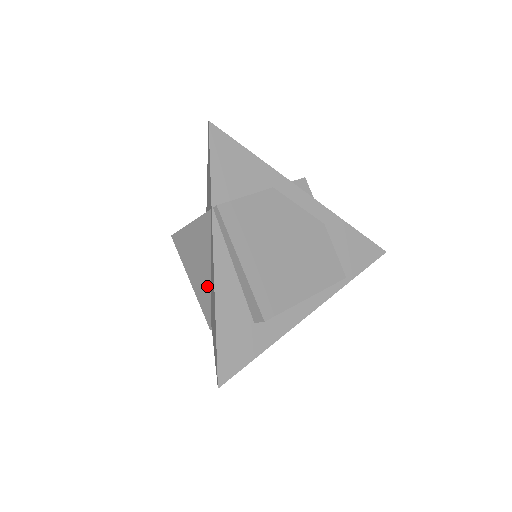
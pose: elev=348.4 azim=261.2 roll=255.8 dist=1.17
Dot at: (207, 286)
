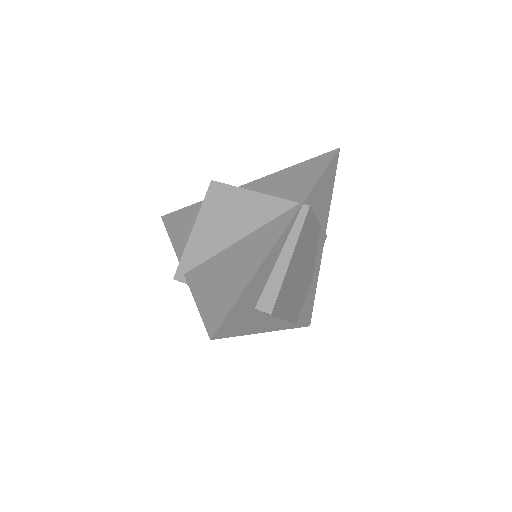
Dot at: (218, 246)
